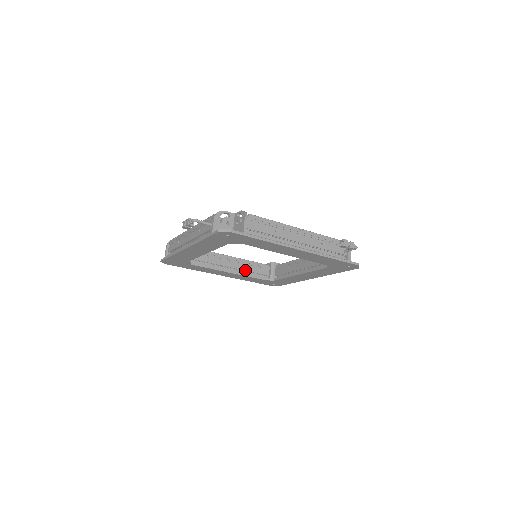
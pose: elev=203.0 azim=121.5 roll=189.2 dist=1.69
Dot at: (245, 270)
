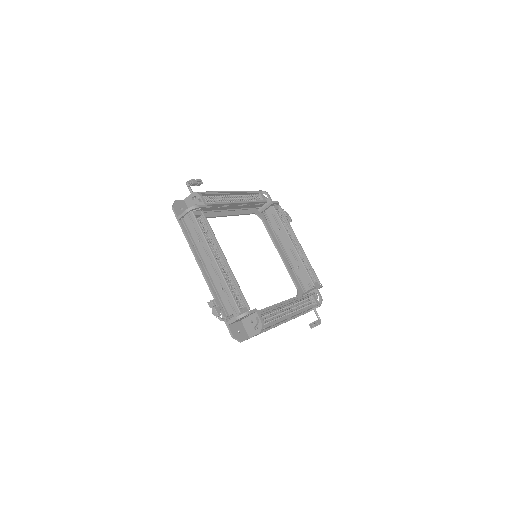
Dot at: occluded
